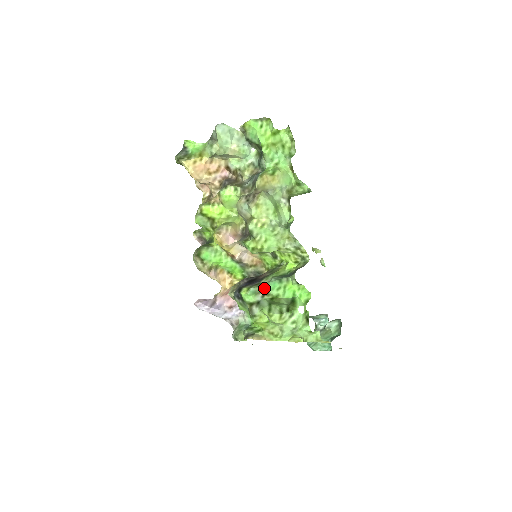
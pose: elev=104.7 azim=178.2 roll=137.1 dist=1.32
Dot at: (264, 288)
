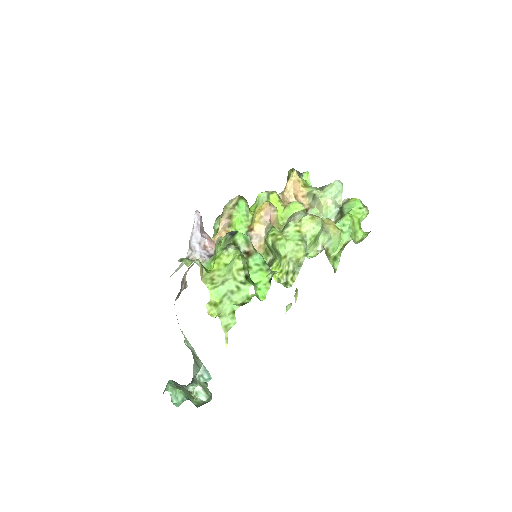
Dot at: (253, 249)
